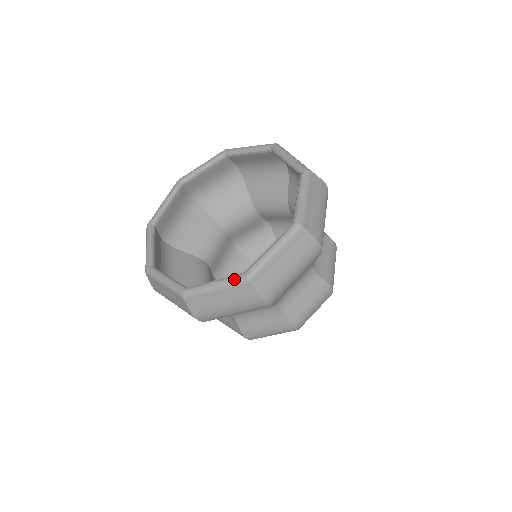
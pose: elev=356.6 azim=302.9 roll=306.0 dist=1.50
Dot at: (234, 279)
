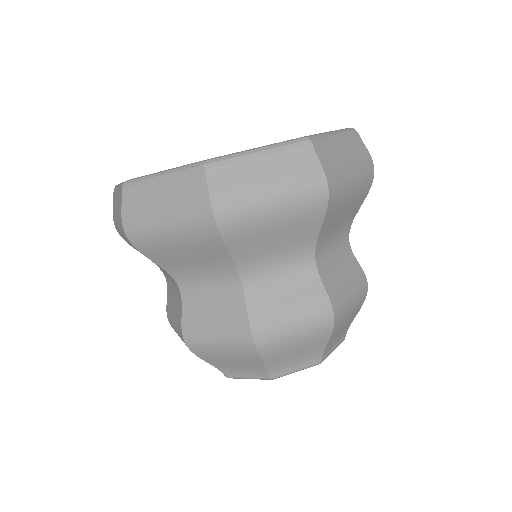
Dot at: (288, 140)
